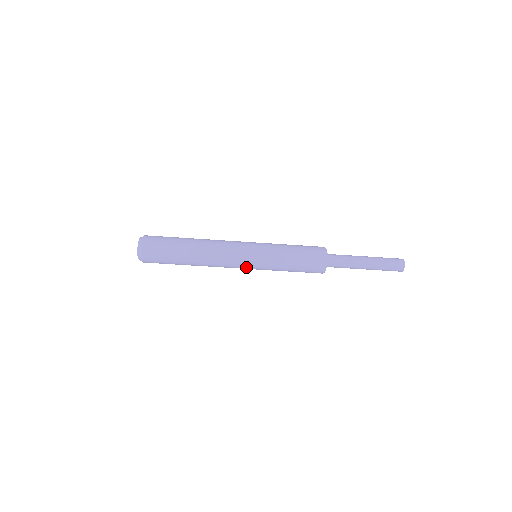
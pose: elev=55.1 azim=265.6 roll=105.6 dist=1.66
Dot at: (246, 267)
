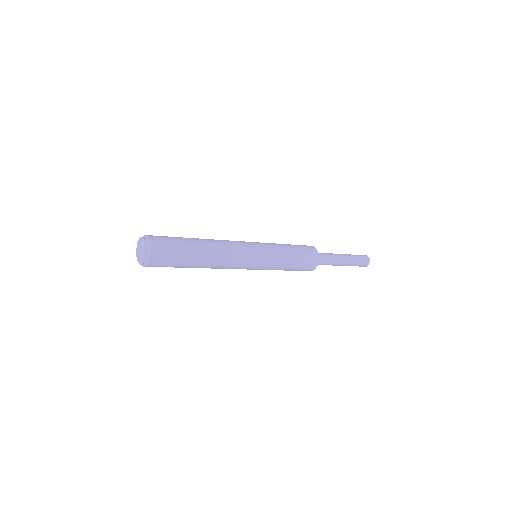
Dot at: occluded
